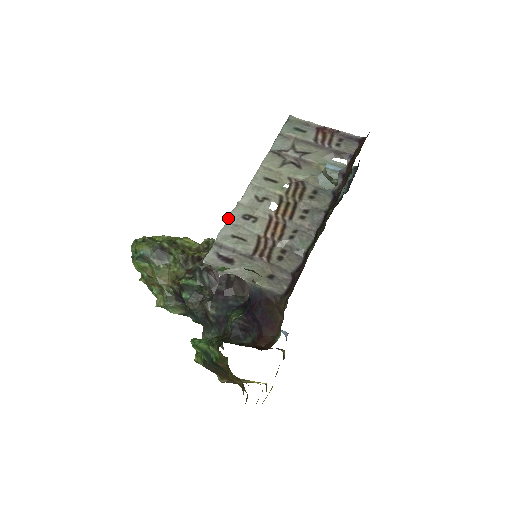
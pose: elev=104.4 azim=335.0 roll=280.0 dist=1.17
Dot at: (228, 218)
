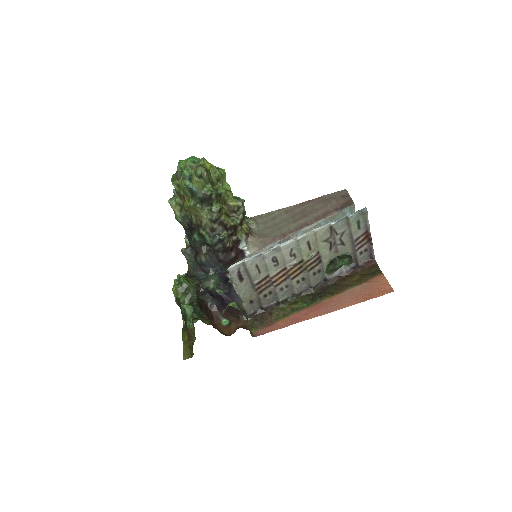
Dot at: (265, 254)
